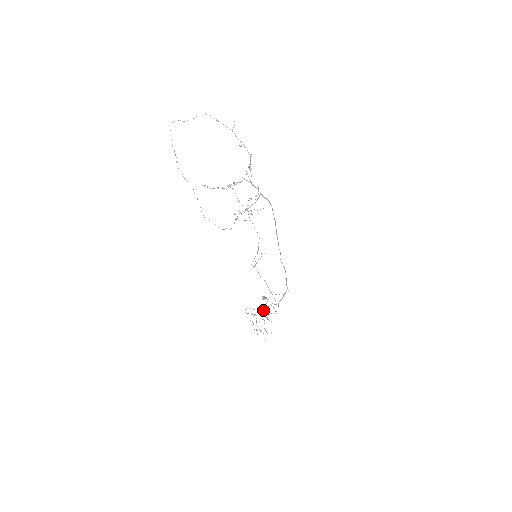
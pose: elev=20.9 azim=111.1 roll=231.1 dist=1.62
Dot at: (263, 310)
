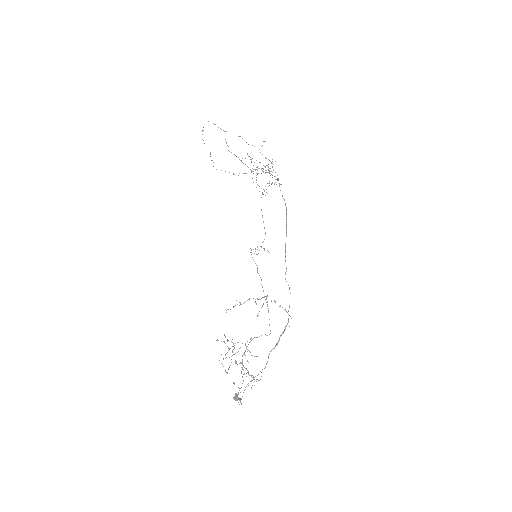
Dot at: occluded
